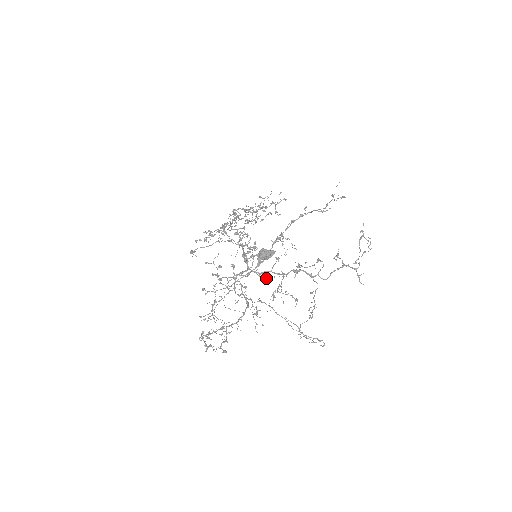
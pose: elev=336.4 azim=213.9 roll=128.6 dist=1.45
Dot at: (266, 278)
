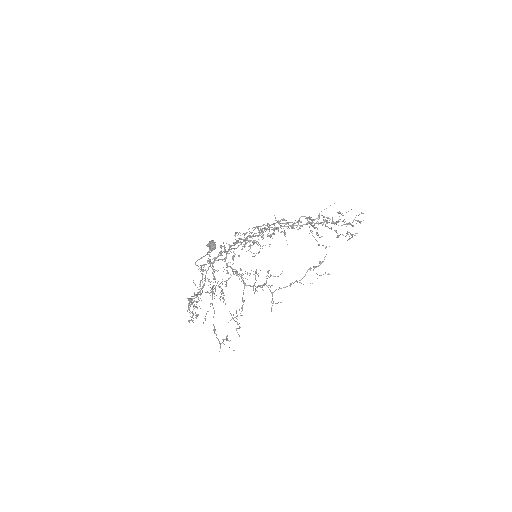
Dot at: (241, 276)
